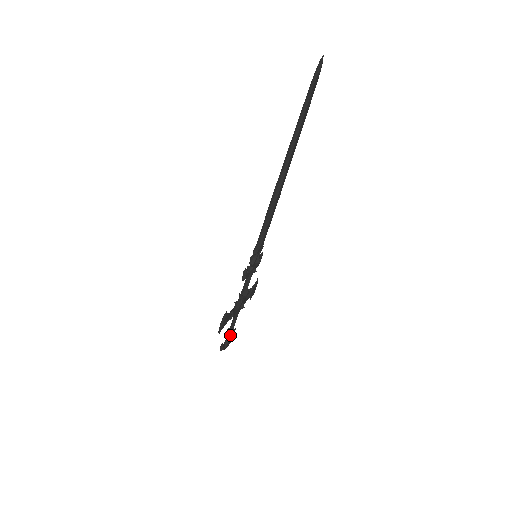
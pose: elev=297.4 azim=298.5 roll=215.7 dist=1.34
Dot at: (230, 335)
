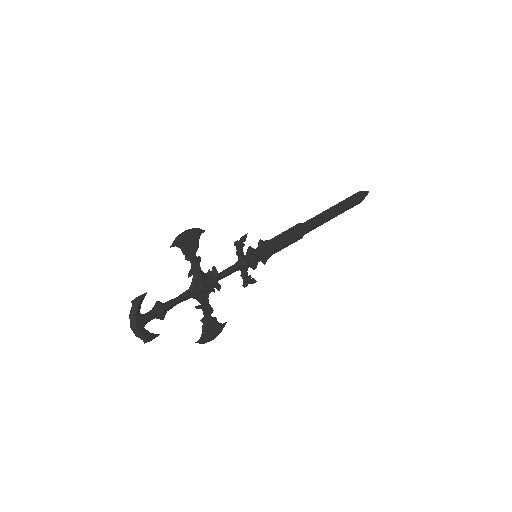
Dot at: (158, 307)
